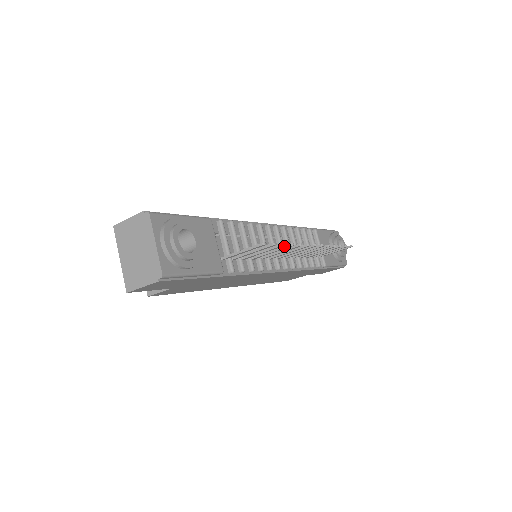
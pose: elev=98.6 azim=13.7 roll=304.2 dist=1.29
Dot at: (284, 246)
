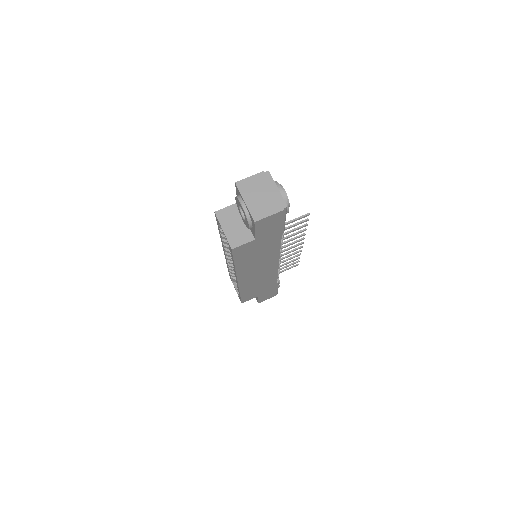
Dot at: (300, 230)
